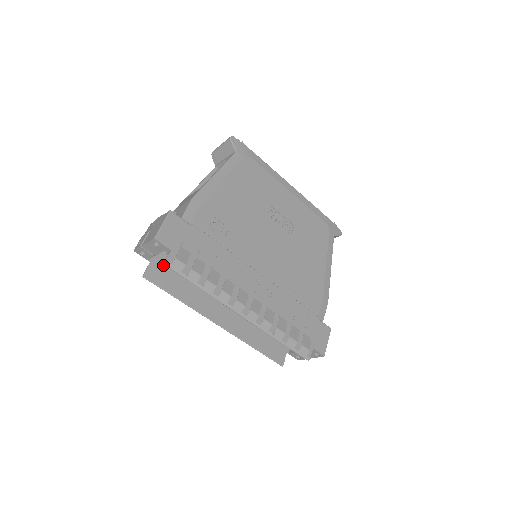
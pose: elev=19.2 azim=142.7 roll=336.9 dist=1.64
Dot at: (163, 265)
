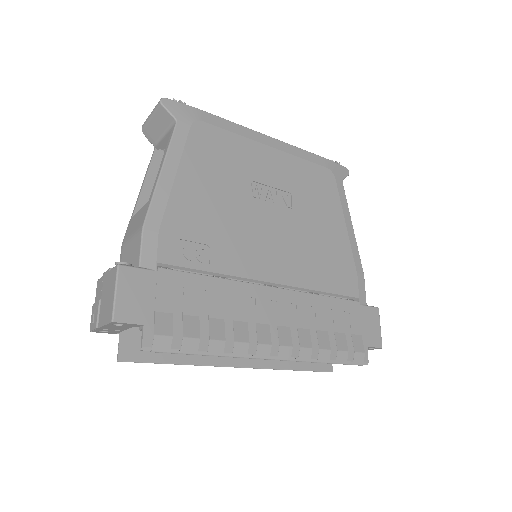
Dot at: occluded
